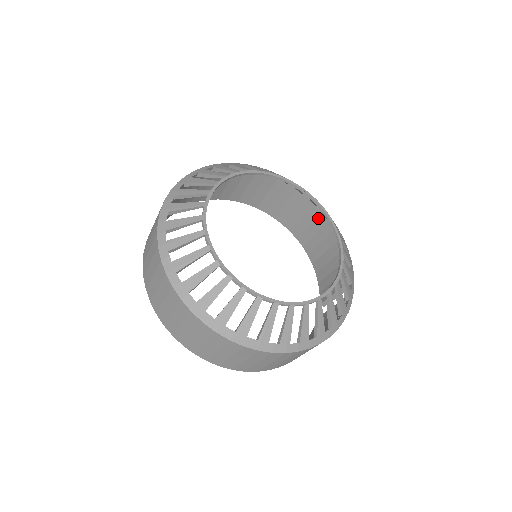
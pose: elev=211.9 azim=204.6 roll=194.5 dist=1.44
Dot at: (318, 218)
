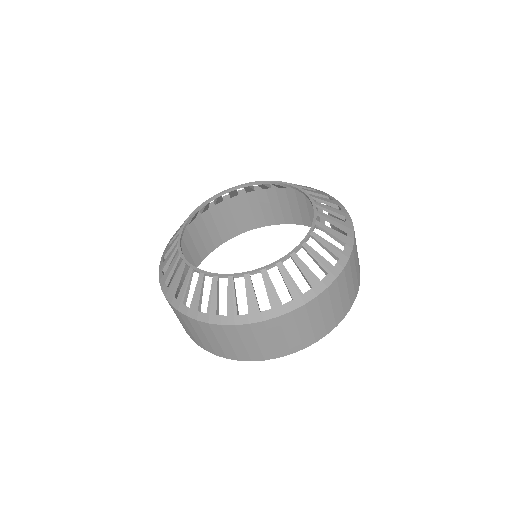
Dot at: (249, 199)
